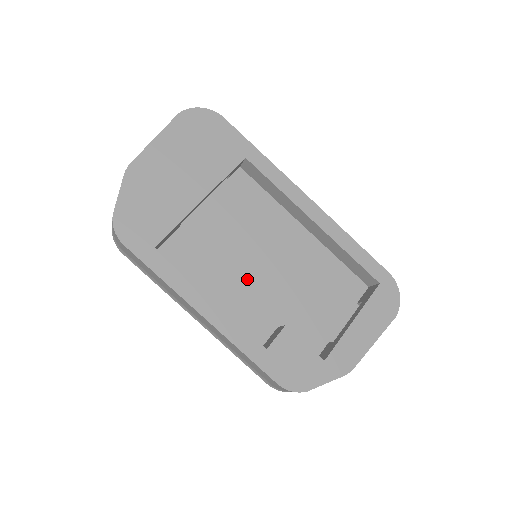
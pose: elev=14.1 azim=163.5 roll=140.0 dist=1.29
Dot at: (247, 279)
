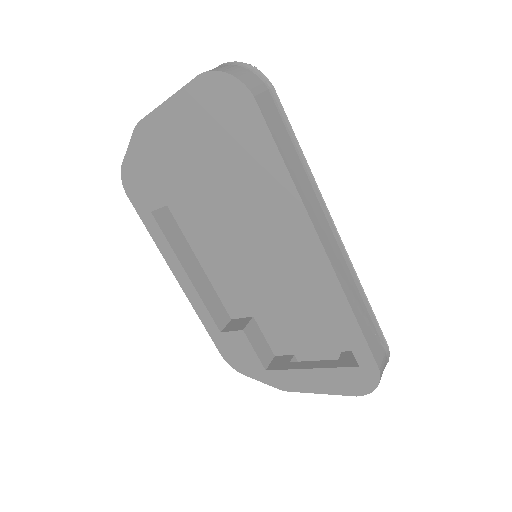
Dot at: (240, 268)
